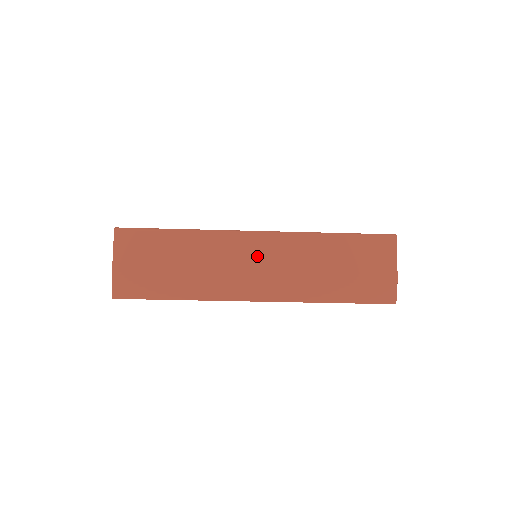
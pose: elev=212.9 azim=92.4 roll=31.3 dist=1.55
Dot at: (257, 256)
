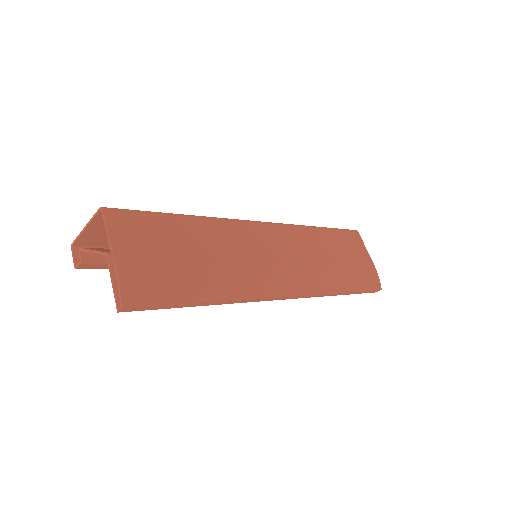
Dot at: (272, 246)
